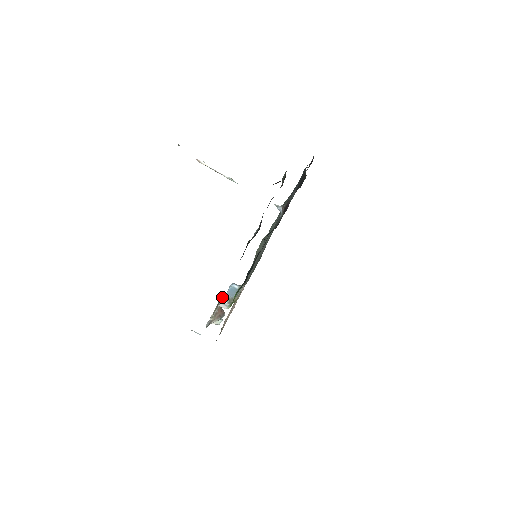
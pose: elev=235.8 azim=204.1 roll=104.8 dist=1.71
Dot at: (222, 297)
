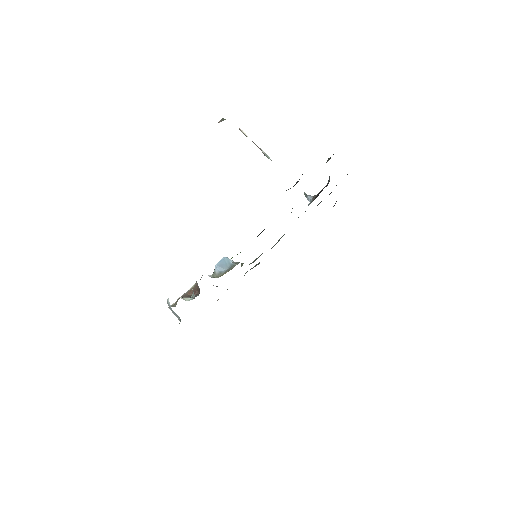
Dot at: occluded
